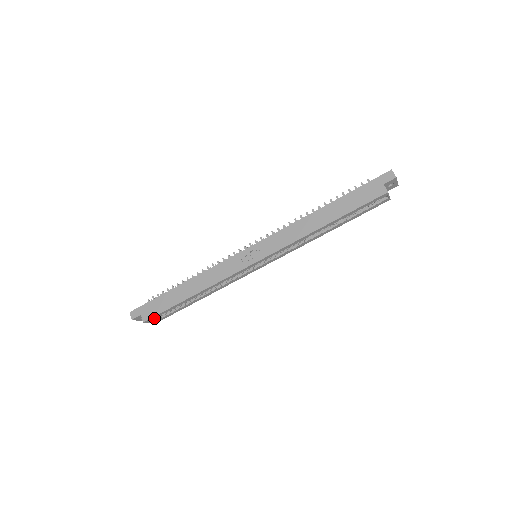
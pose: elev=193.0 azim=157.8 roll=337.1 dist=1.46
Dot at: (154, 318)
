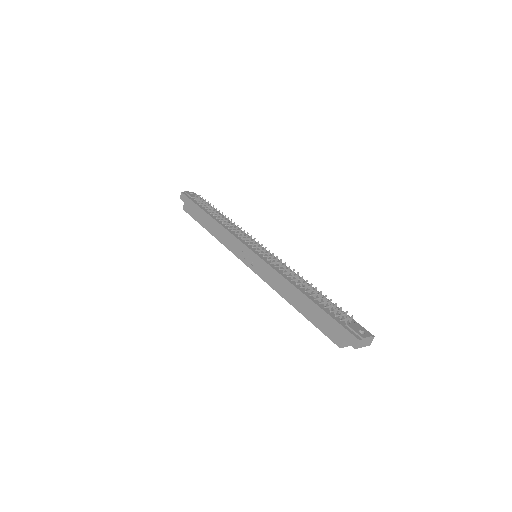
Dot at: occluded
